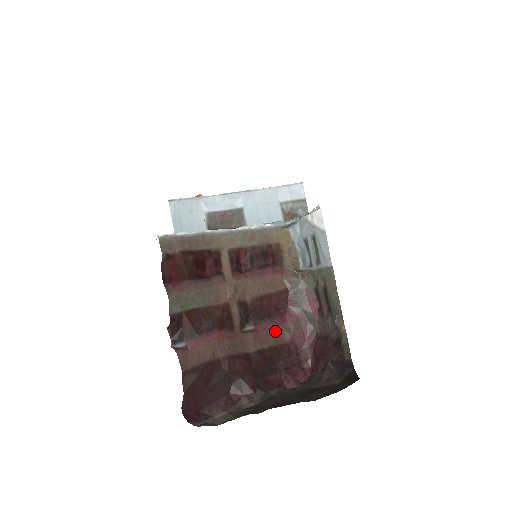
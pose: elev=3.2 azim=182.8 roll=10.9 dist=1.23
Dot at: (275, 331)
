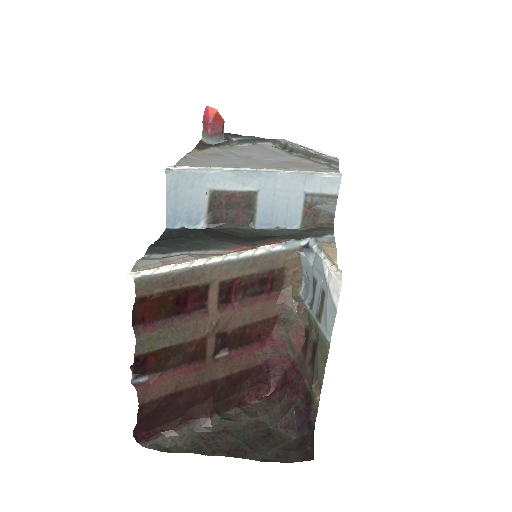
Dot at: (250, 356)
